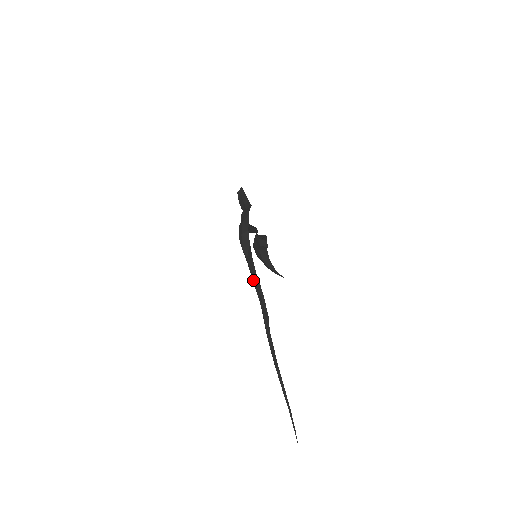
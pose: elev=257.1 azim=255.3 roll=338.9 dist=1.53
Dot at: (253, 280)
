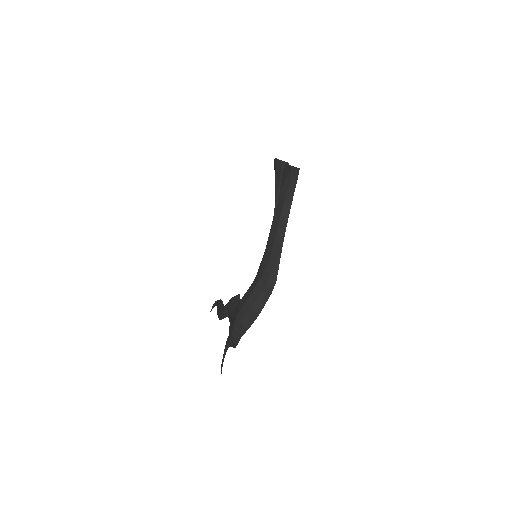
Dot at: occluded
